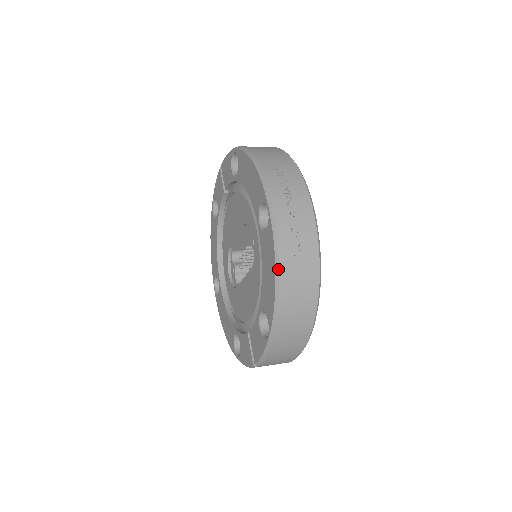
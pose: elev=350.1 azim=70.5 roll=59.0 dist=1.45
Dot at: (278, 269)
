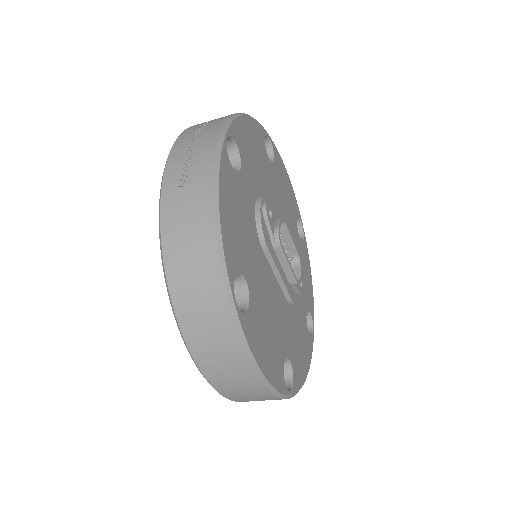
Dot at: (160, 206)
